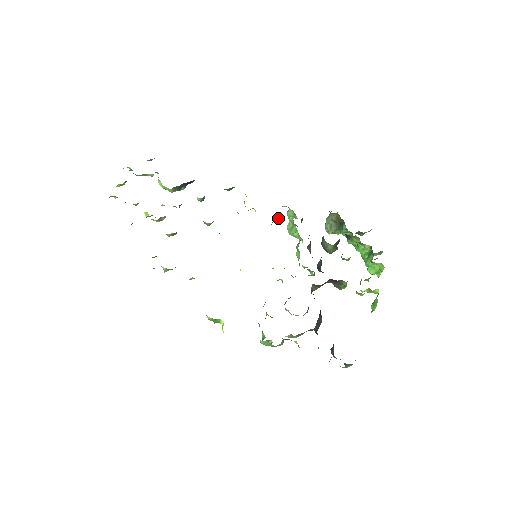
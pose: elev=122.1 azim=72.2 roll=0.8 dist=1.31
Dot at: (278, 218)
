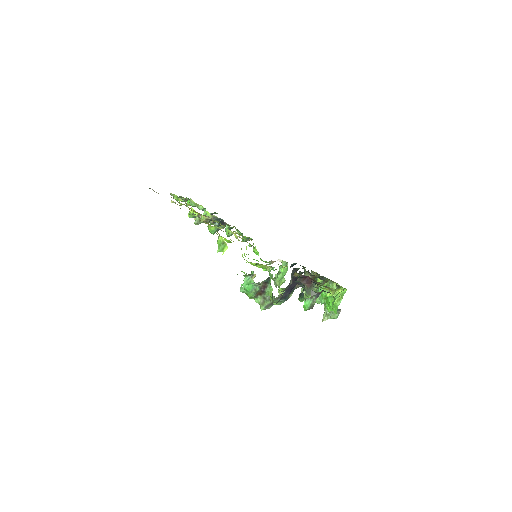
Dot at: occluded
